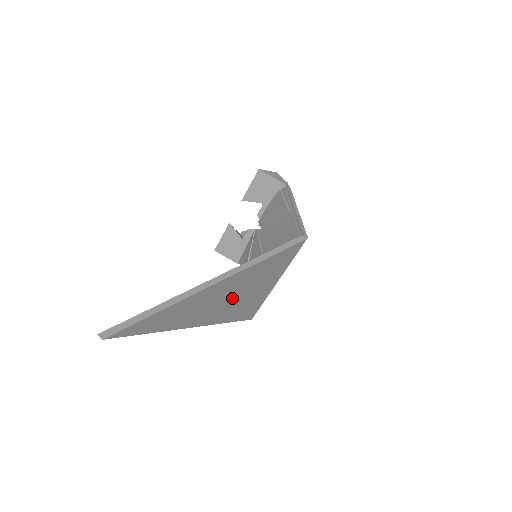
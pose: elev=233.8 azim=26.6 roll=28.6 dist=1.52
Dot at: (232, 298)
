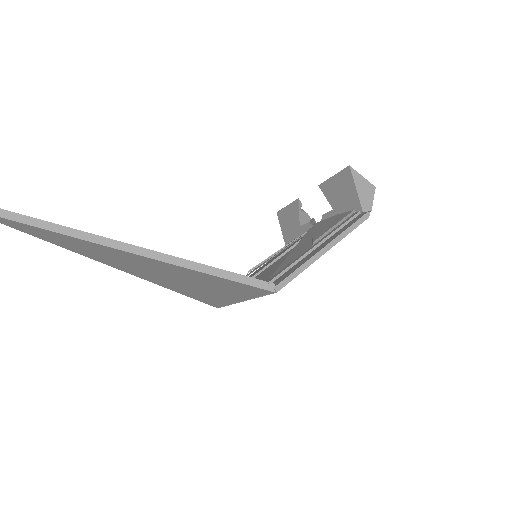
Dot at: (157, 273)
